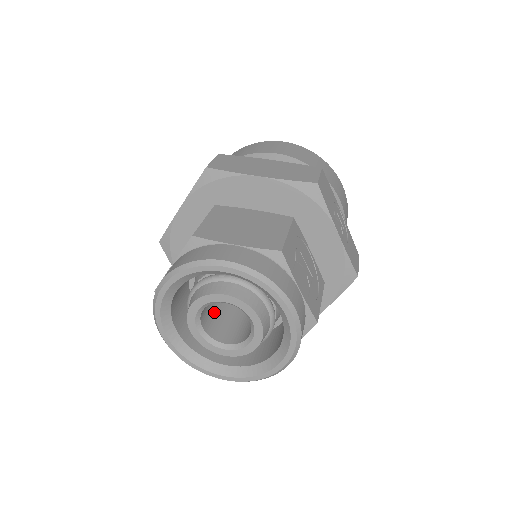
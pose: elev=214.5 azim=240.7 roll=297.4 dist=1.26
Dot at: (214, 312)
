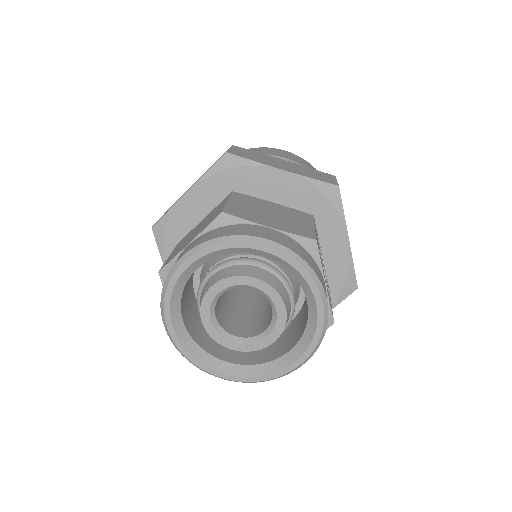
Dot at: (222, 303)
